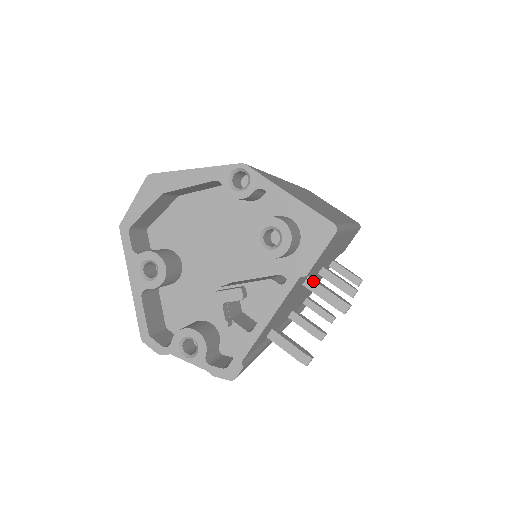
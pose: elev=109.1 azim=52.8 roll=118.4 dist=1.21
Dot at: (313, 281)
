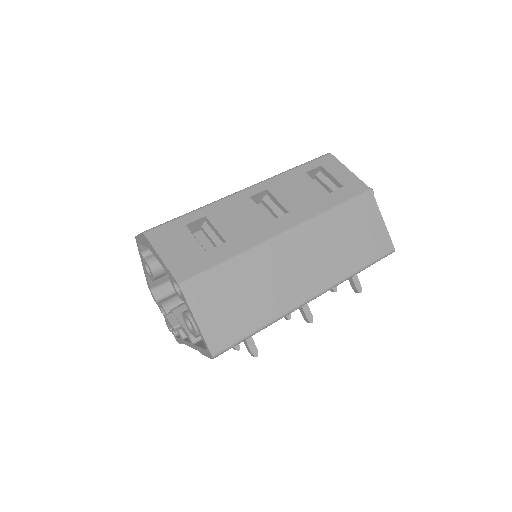
Dot at: occluded
